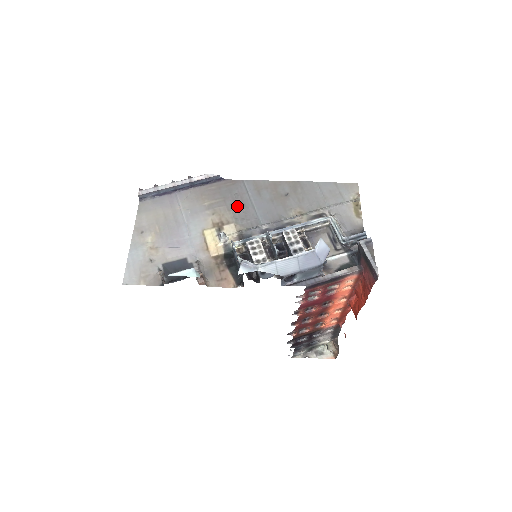
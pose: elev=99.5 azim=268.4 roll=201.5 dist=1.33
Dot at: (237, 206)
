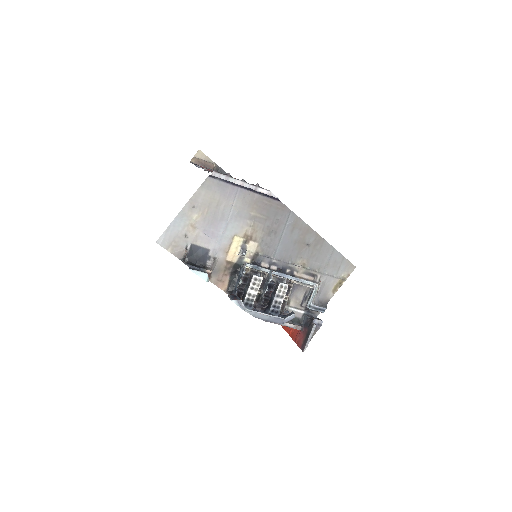
Dot at: (271, 231)
